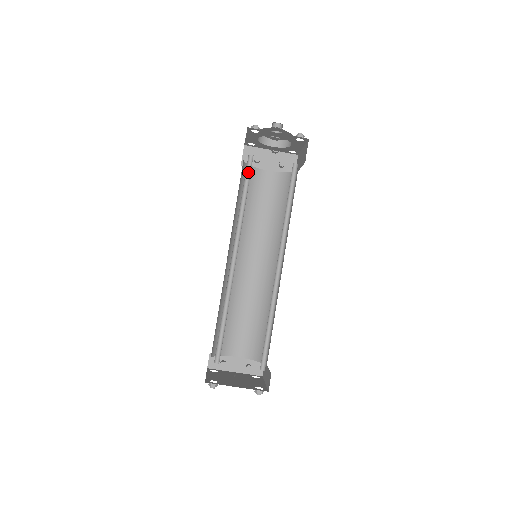
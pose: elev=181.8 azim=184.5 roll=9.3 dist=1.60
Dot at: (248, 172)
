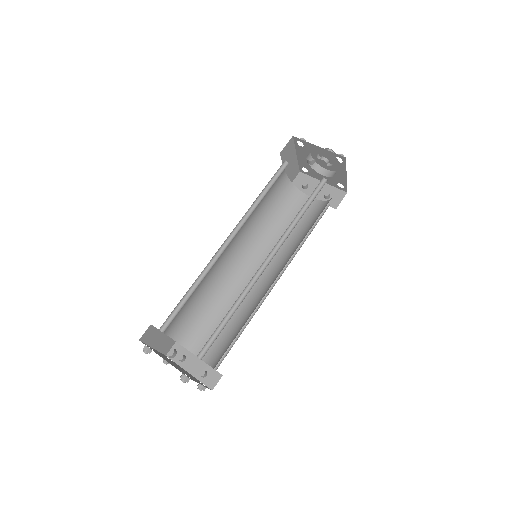
Dot at: (279, 175)
